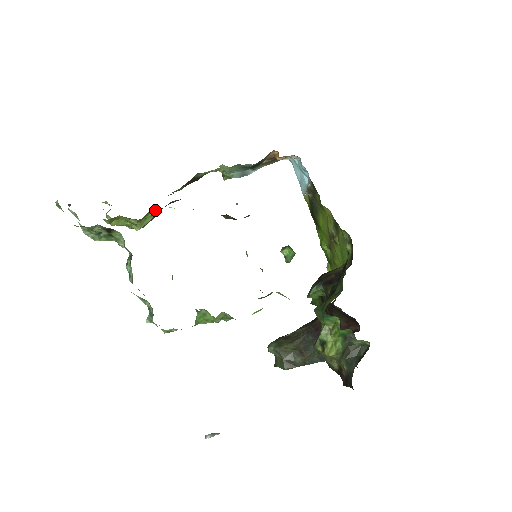
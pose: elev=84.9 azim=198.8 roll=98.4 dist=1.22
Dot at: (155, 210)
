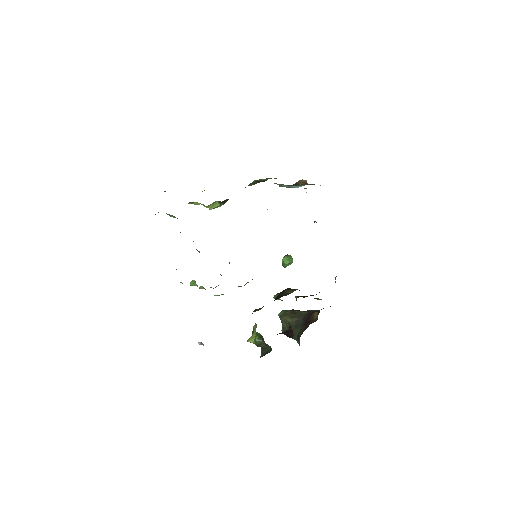
Dot at: (219, 201)
